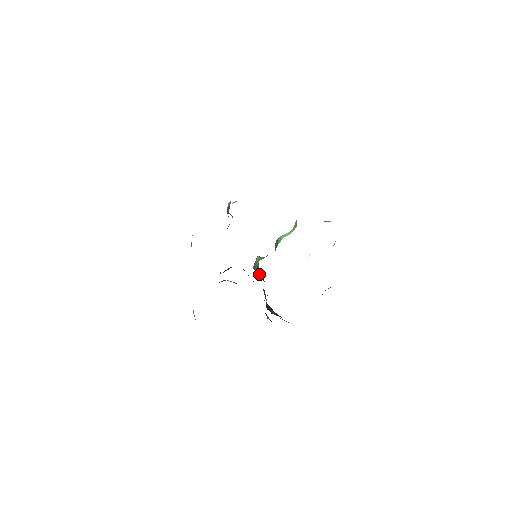
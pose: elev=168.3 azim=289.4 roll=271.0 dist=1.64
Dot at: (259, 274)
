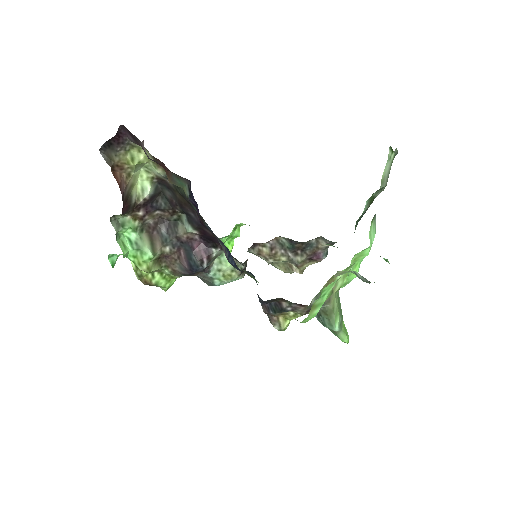
Dot at: occluded
